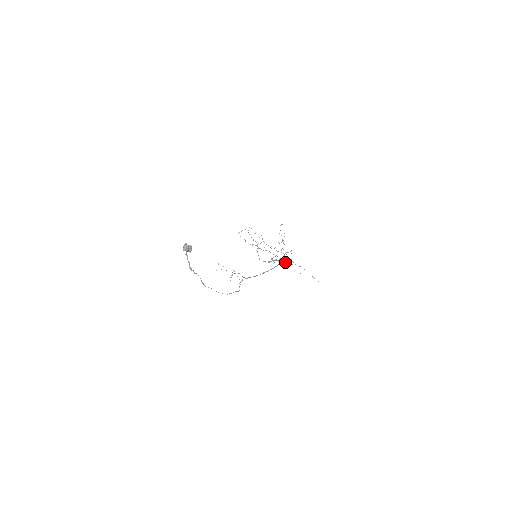
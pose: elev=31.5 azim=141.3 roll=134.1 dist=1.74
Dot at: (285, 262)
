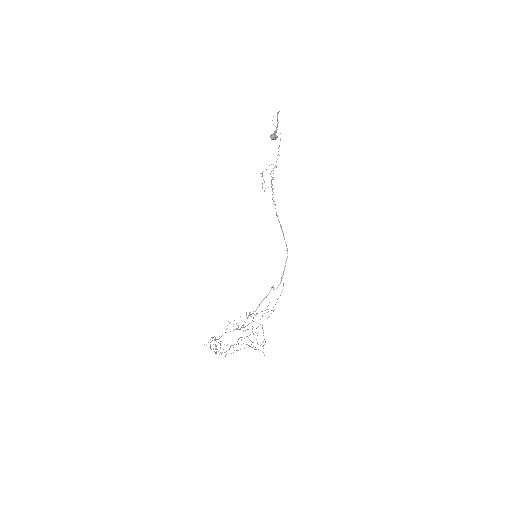
Dot at: occluded
